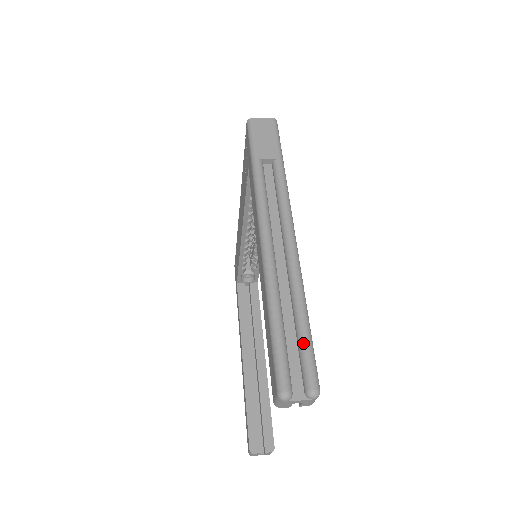
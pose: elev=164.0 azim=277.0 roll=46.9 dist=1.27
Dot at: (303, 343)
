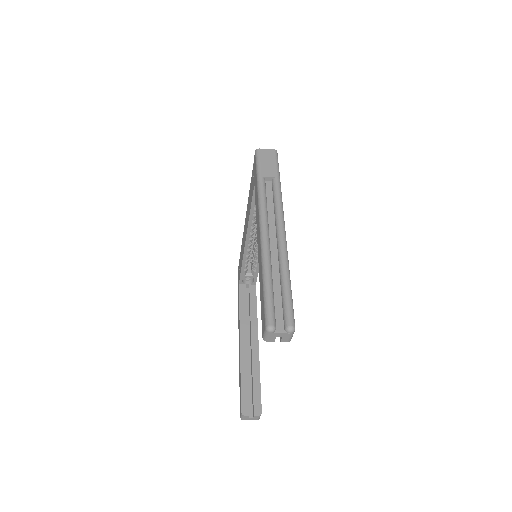
Dot at: (285, 297)
